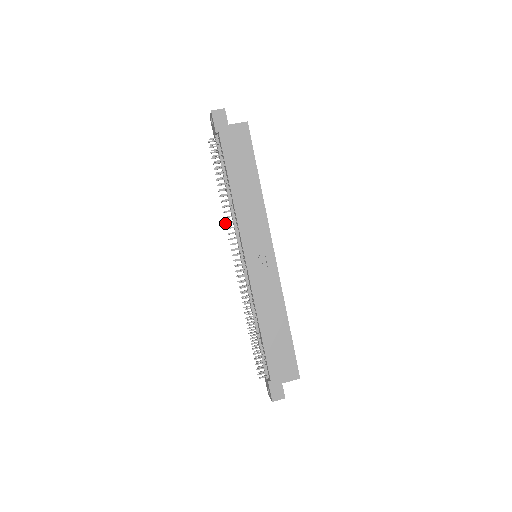
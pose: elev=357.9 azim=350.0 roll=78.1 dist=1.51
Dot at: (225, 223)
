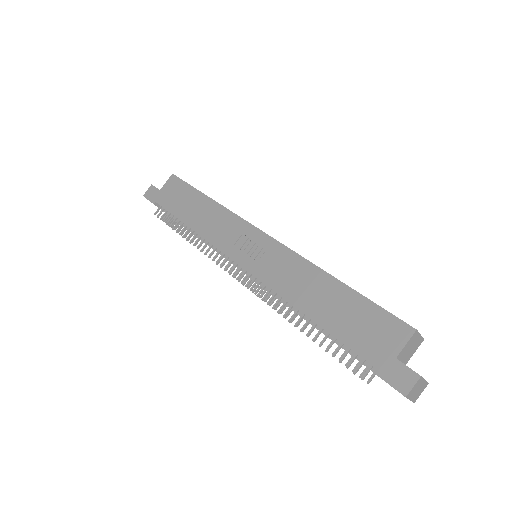
Dot at: occluded
